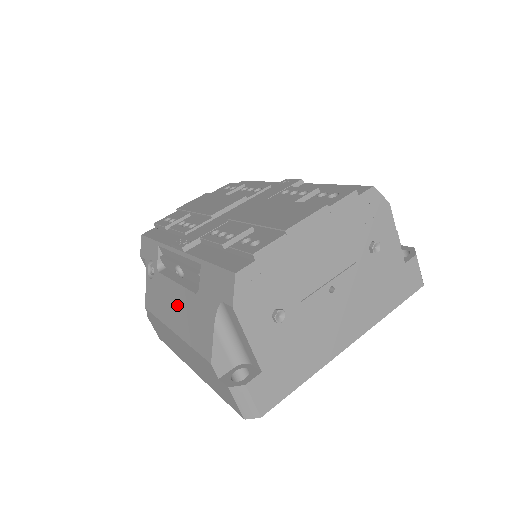
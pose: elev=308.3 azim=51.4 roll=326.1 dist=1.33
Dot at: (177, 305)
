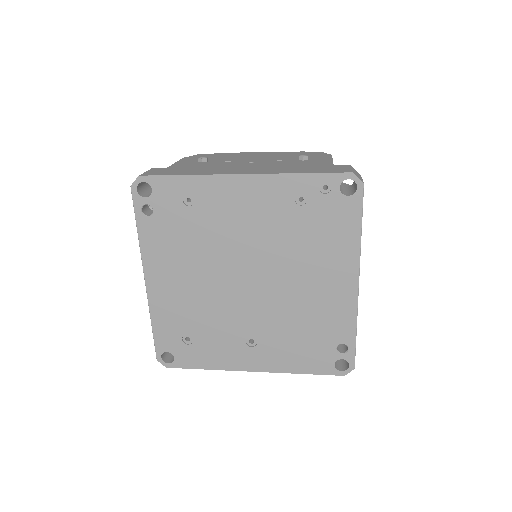
Dot at: occluded
